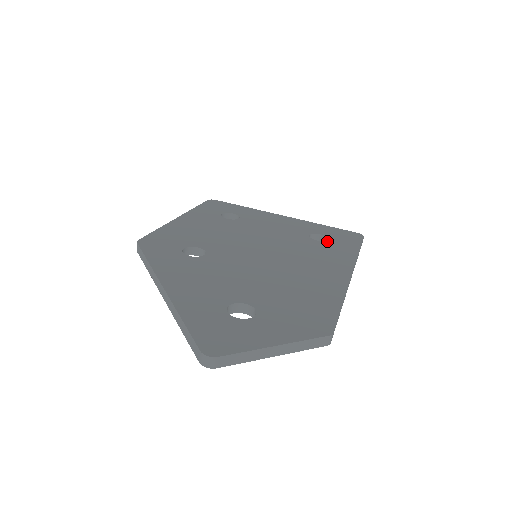
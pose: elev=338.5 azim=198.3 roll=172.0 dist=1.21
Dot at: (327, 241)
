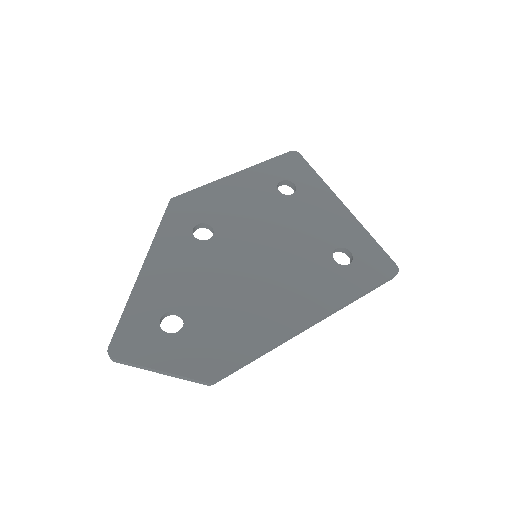
Dot at: (344, 265)
